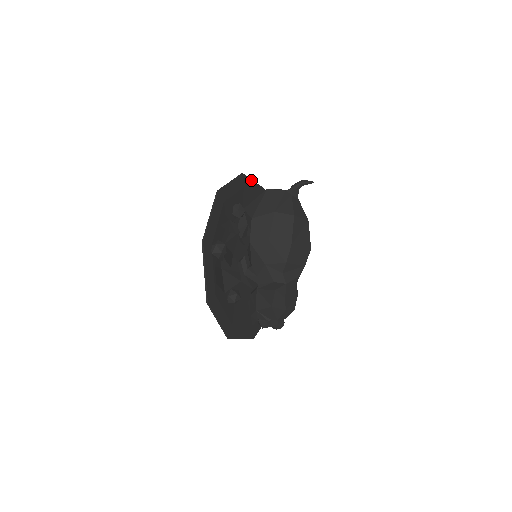
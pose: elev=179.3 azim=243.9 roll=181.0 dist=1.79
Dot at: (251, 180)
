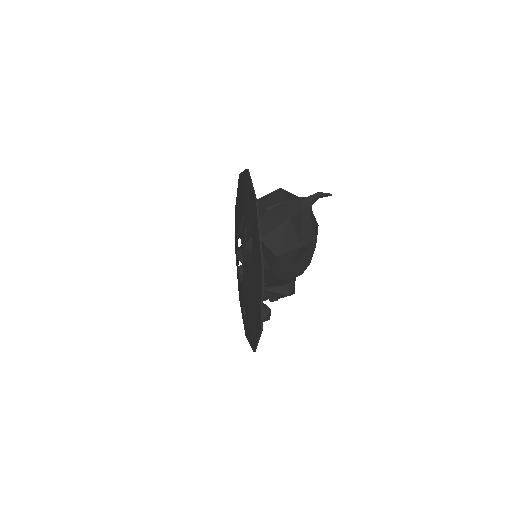
Dot at: (254, 190)
